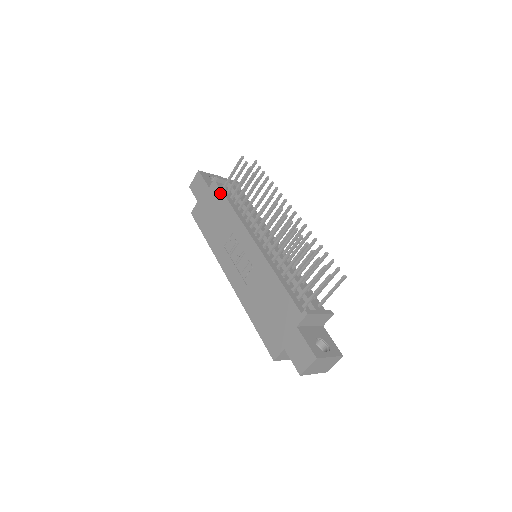
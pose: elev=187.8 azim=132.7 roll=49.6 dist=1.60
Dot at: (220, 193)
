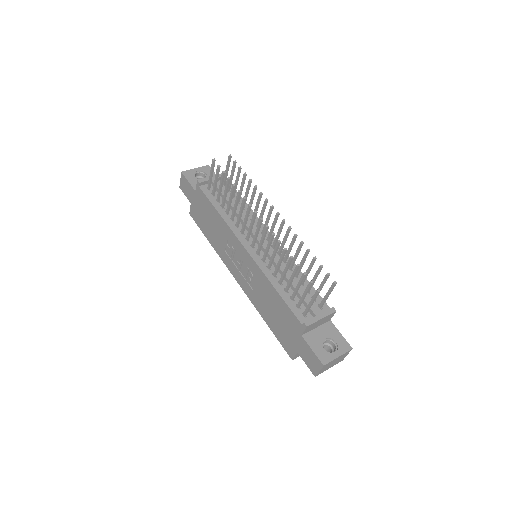
Dot at: (206, 199)
